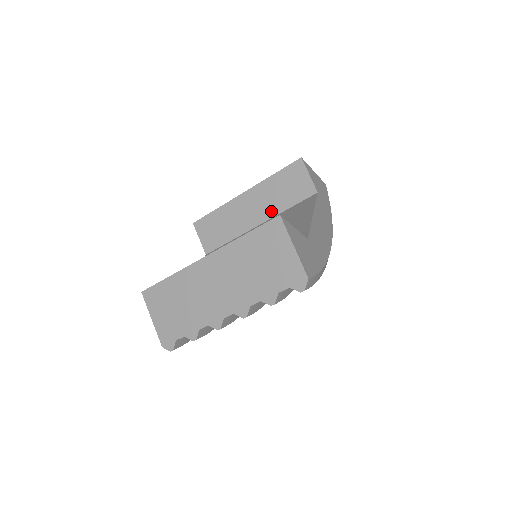
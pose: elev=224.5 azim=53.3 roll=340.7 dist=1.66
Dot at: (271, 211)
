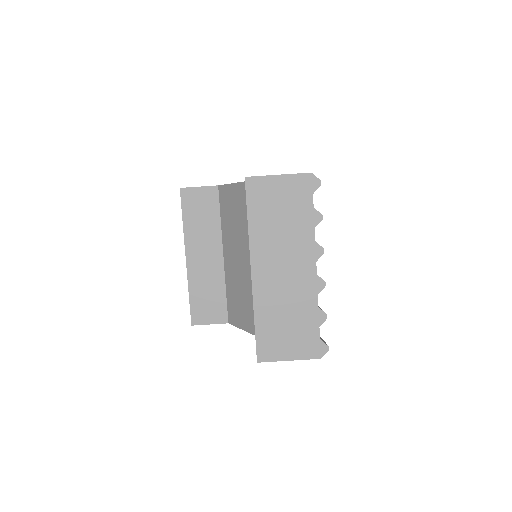
Dot at: (215, 237)
